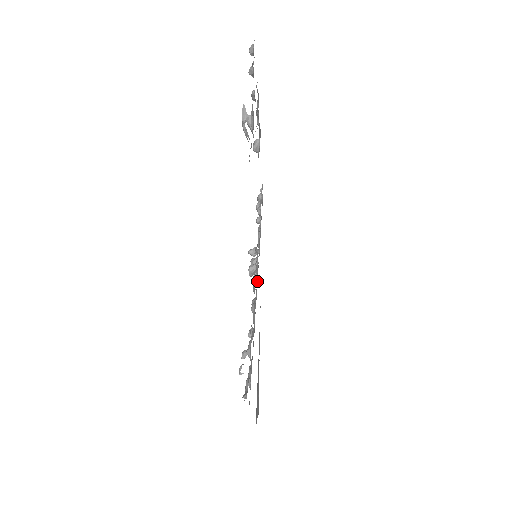
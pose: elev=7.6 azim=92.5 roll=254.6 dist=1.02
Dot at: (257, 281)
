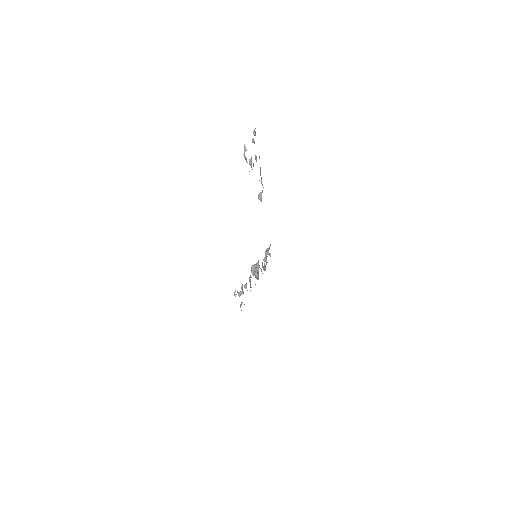
Dot at: occluded
